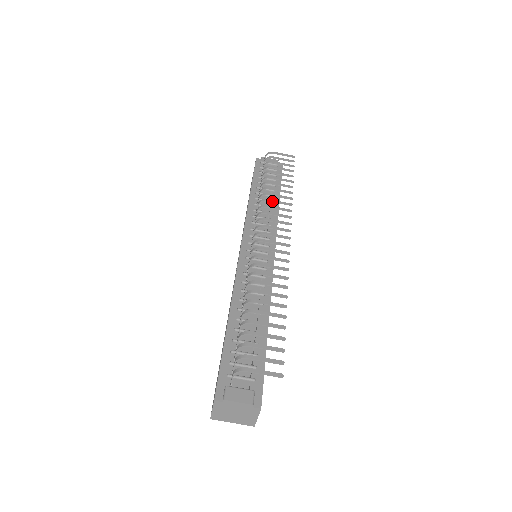
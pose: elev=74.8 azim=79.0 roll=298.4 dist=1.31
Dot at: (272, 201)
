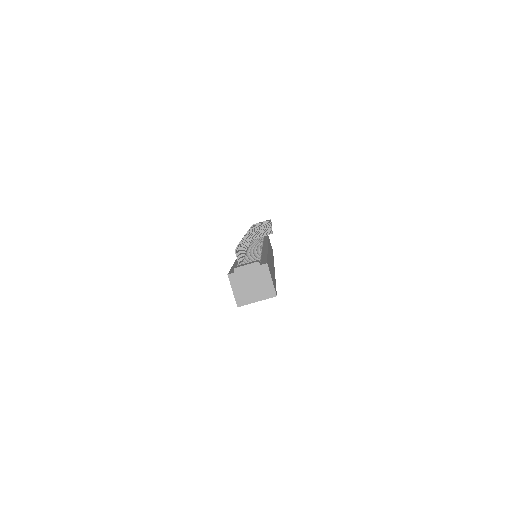
Dot at: occluded
